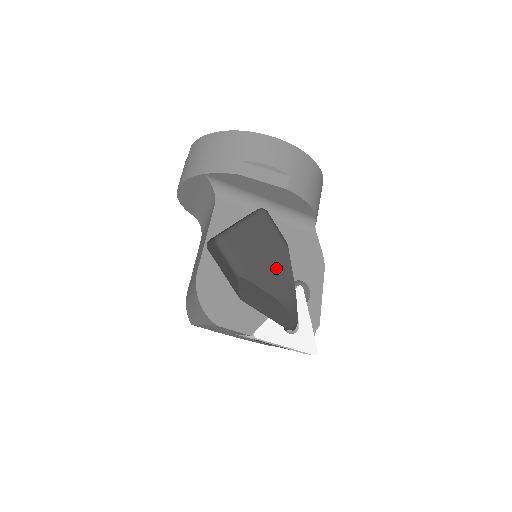
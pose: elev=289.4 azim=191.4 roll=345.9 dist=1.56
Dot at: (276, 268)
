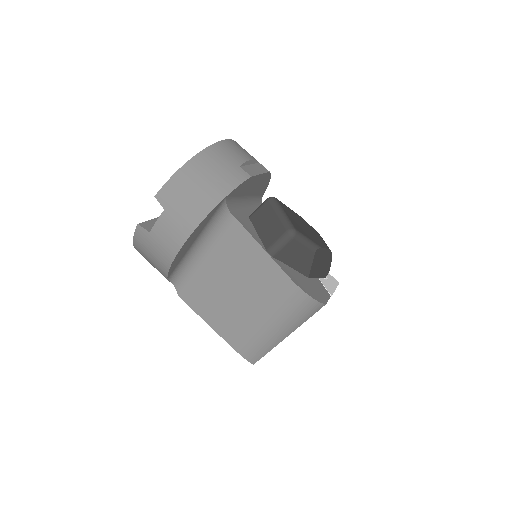
Dot at: (312, 231)
